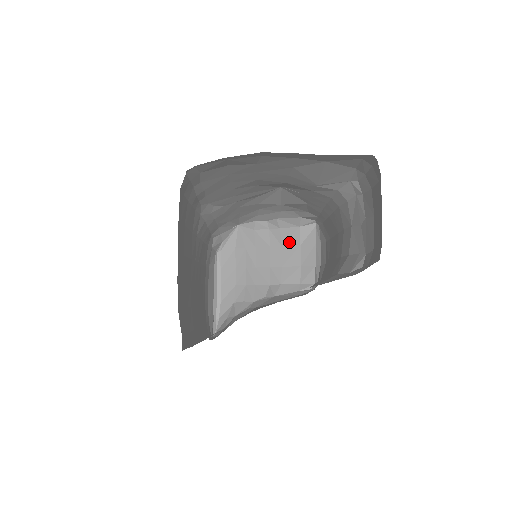
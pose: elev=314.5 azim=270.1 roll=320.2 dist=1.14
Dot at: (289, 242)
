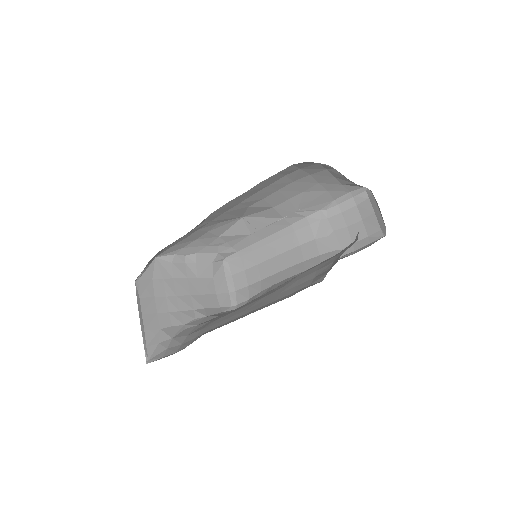
Dot at: (204, 274)
